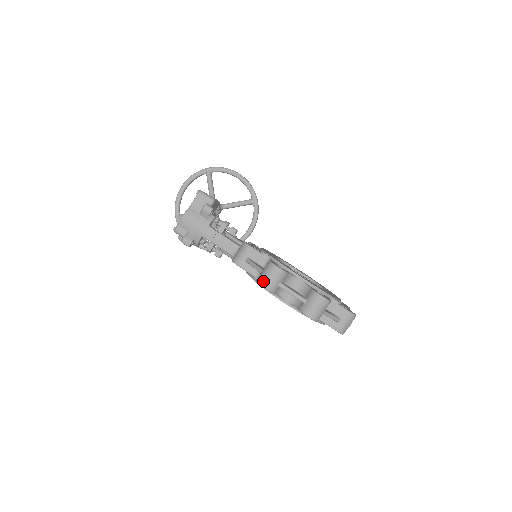
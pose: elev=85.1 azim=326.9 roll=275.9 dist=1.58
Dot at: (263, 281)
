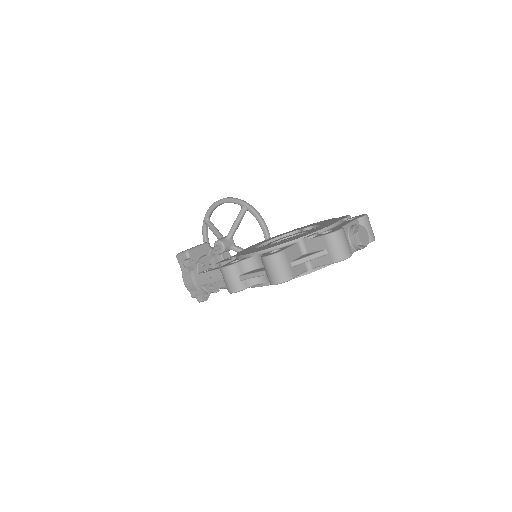
Dot at: (227, 288)
